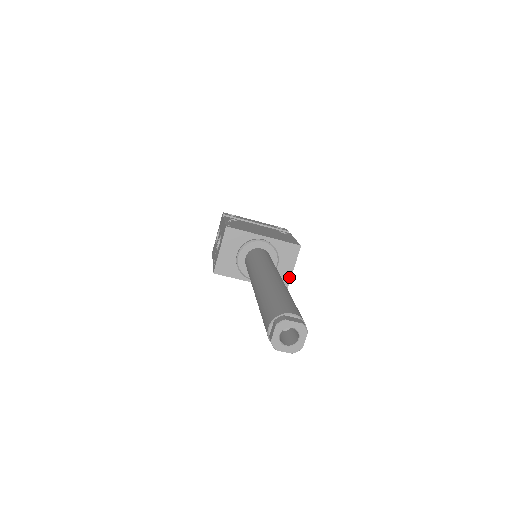
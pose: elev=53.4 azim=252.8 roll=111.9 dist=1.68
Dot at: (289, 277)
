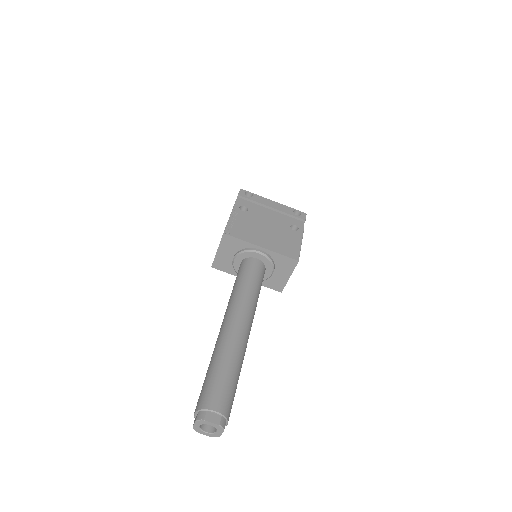
Dot at: (284, 283)
